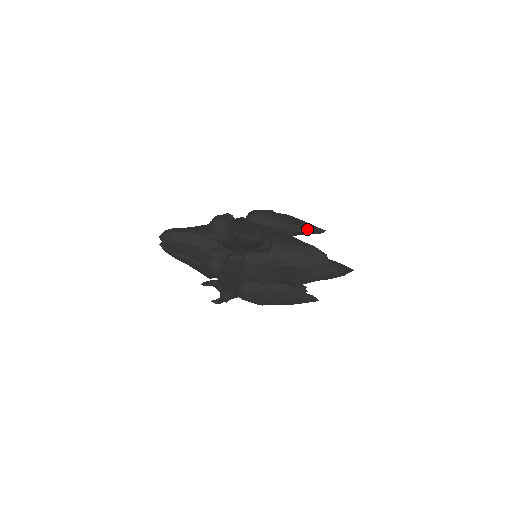
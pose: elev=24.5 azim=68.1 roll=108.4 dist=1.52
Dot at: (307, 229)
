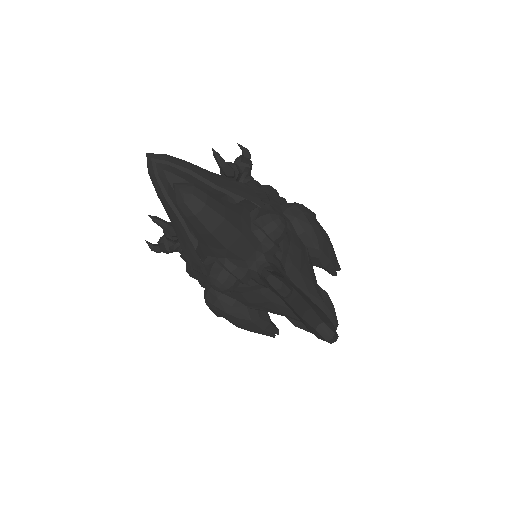
Dot at: (335, 270)
